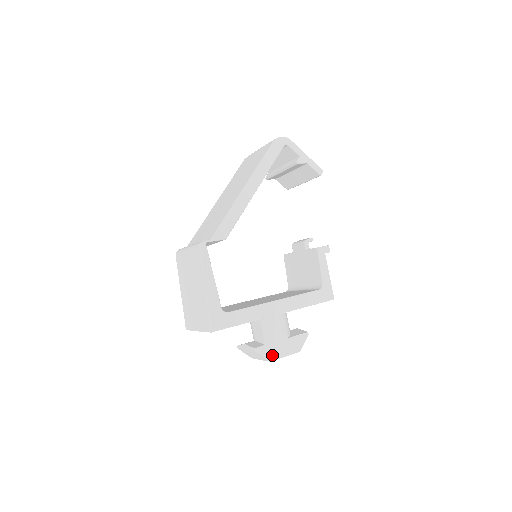
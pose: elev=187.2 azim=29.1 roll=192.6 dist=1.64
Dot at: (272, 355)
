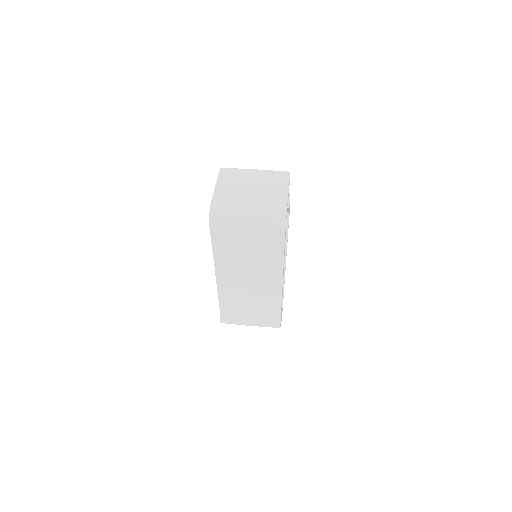
Dot at: occluded
